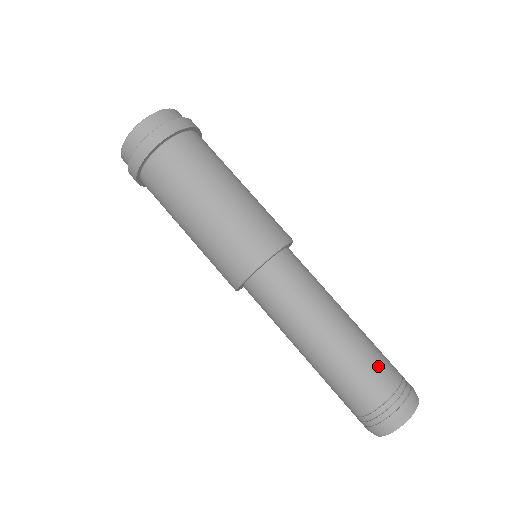
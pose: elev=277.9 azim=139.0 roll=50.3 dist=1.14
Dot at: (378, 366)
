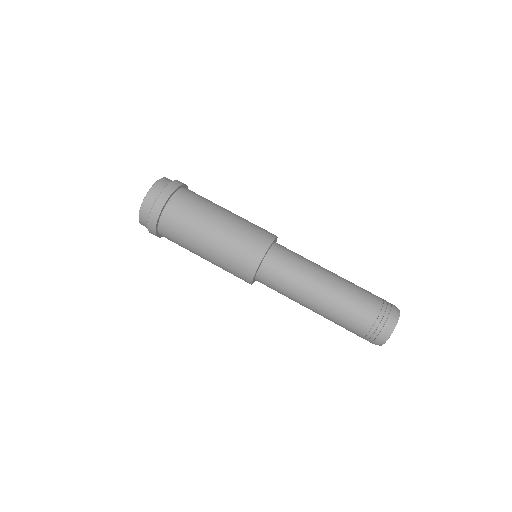
Dot at: (365, 290)
